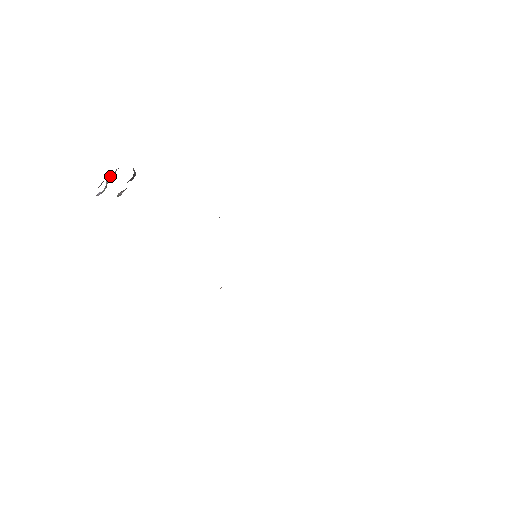
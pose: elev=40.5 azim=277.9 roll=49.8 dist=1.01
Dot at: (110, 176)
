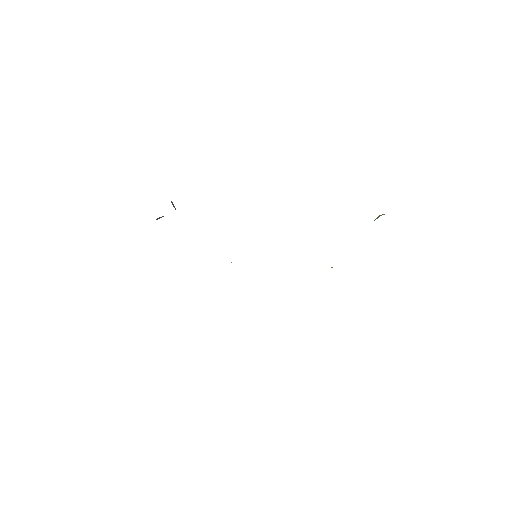
Dot at: occluded
